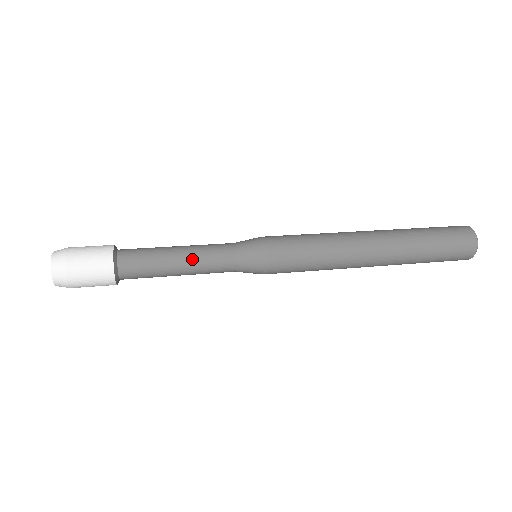
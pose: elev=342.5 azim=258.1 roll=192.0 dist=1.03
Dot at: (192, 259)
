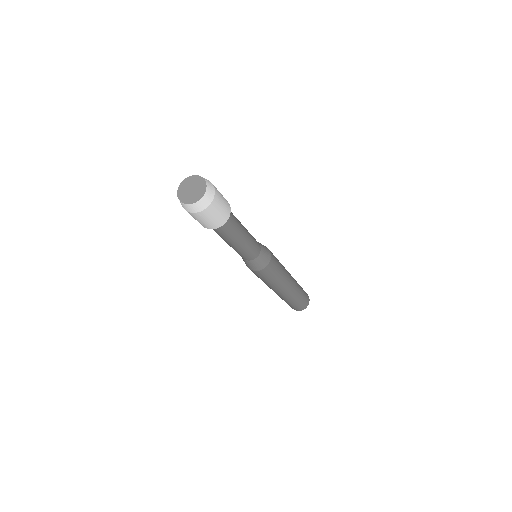
Dot at: occluded
